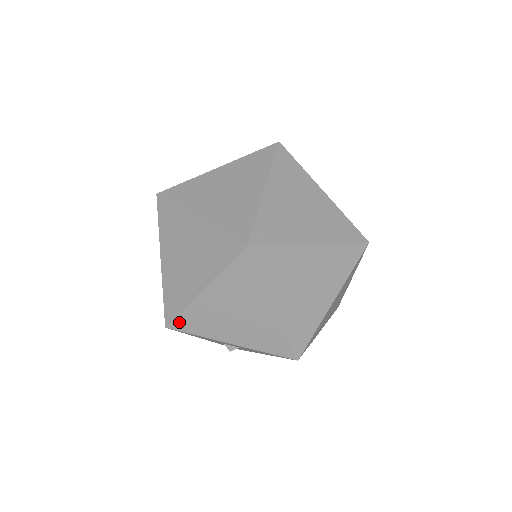
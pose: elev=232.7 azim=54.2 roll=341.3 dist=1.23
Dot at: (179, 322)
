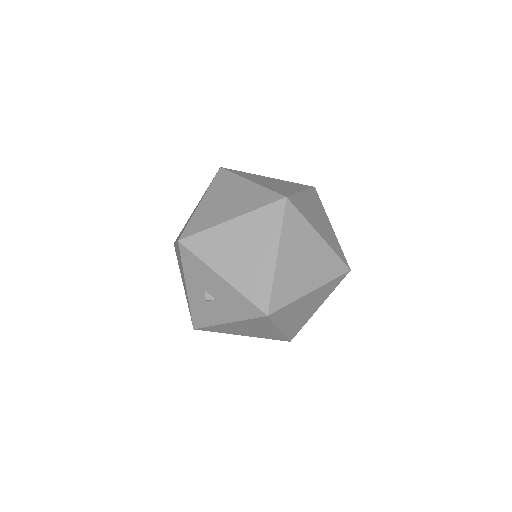
Dot at: (193, 240)
